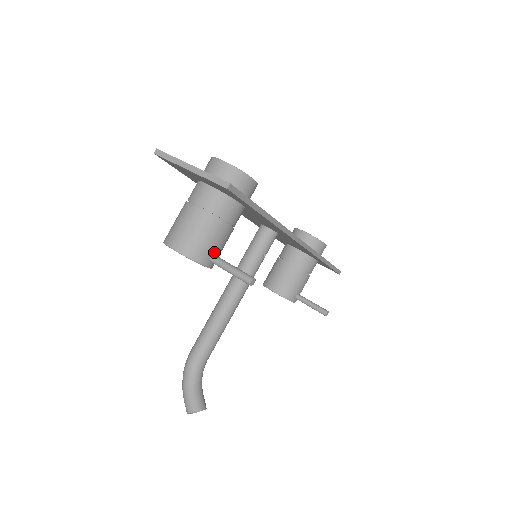
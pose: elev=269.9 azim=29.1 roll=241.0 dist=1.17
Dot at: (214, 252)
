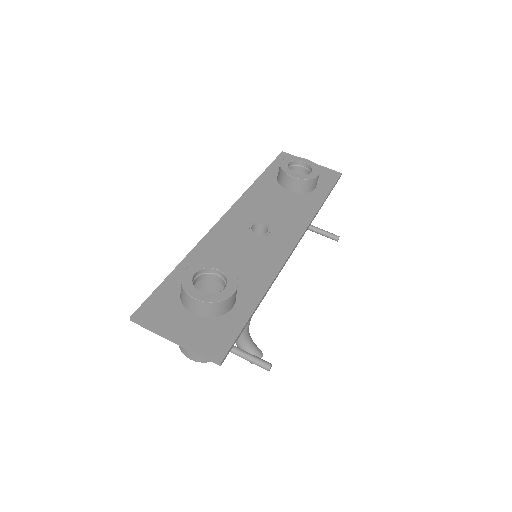
Dot at: occluded
